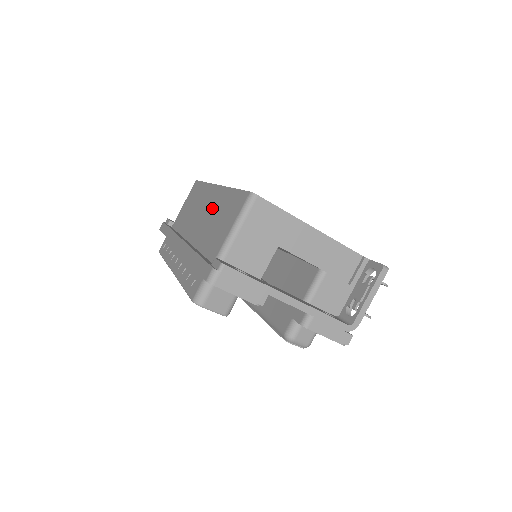
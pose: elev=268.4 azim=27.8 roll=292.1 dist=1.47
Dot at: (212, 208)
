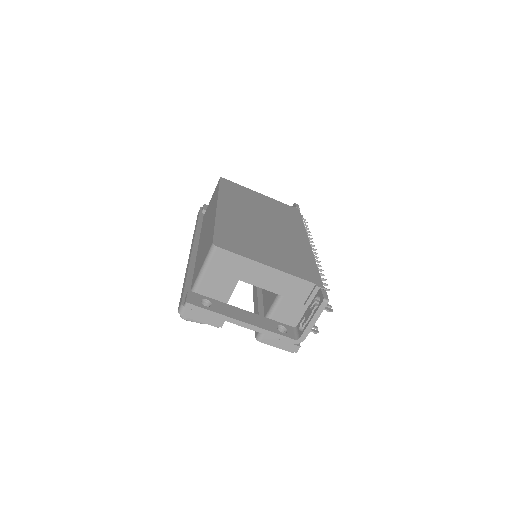
Dot at: (208, 230)
